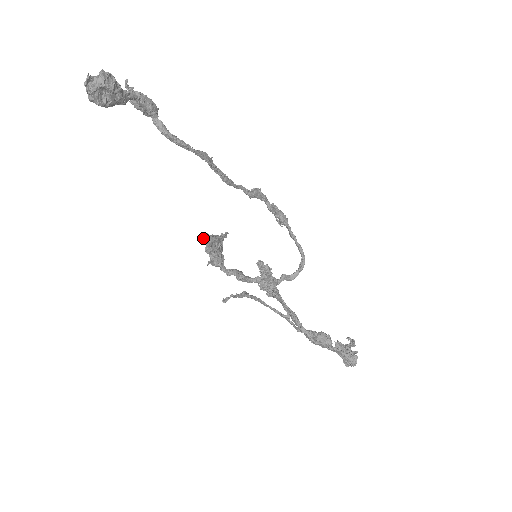
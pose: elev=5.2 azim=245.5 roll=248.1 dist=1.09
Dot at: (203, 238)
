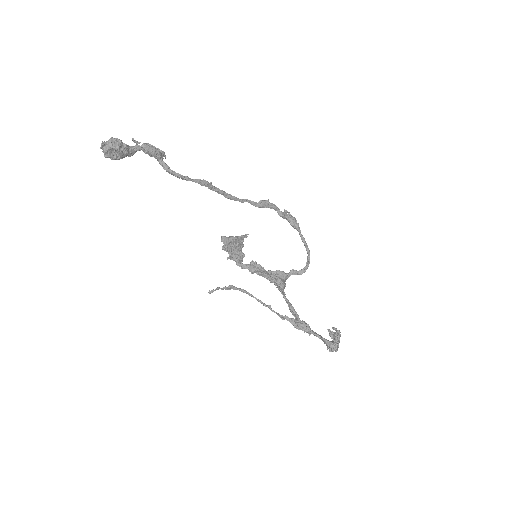
Dot at: occluded
